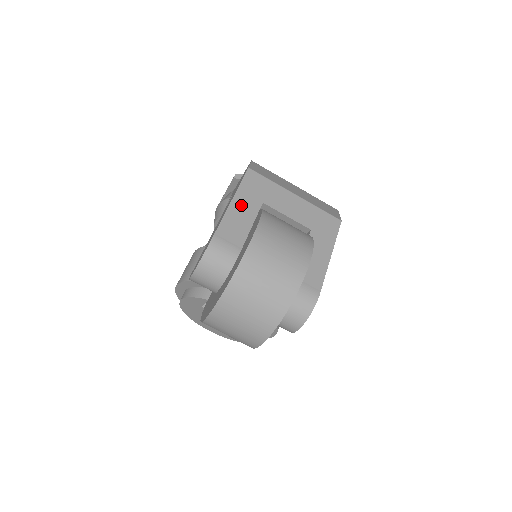
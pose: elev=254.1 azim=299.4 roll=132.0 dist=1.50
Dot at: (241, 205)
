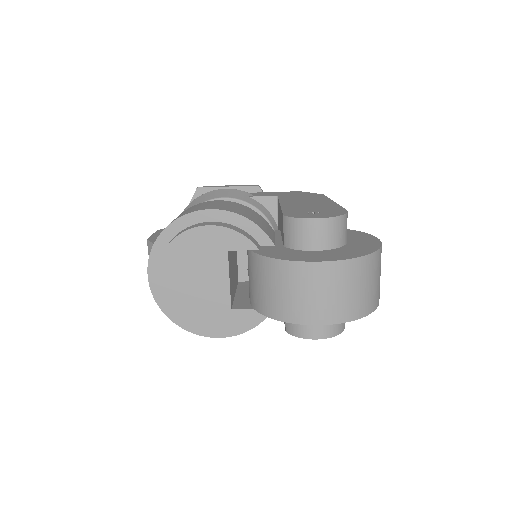
Dot at: occluded
